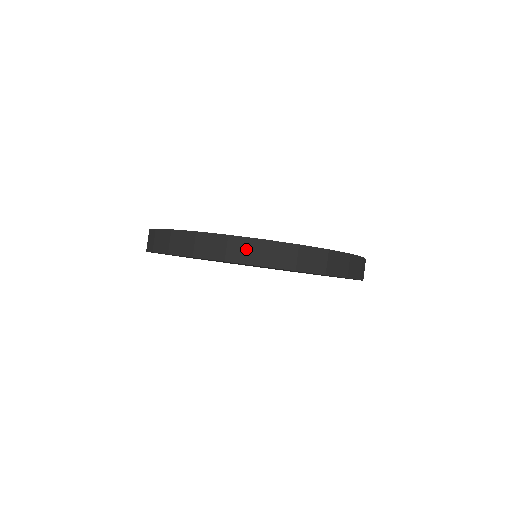
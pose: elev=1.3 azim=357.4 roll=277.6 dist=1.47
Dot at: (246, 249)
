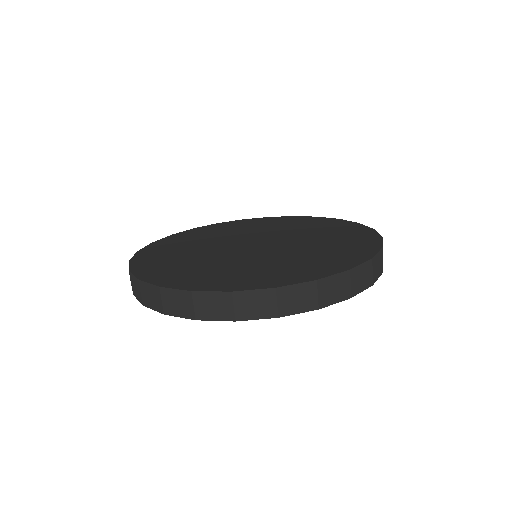
Dot at: (151, 295)
